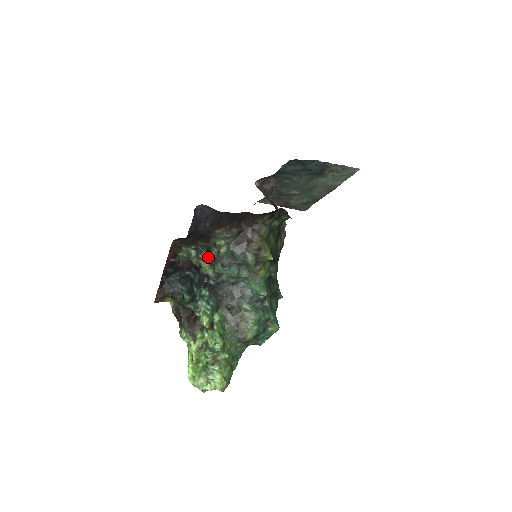
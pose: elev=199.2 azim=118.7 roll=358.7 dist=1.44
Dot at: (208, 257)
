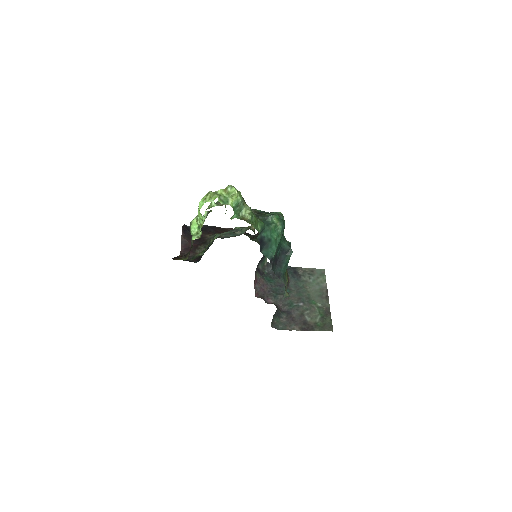
Dot at: occluded
